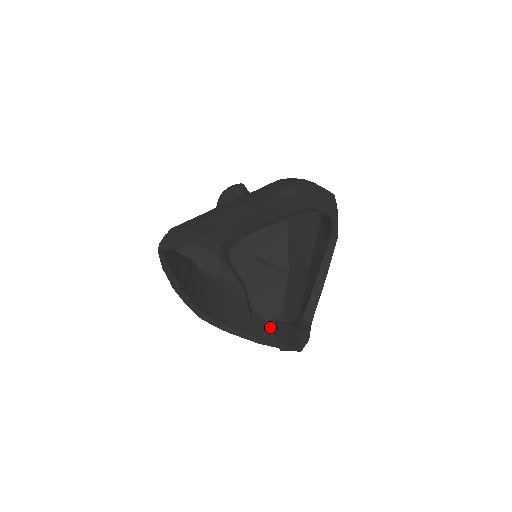
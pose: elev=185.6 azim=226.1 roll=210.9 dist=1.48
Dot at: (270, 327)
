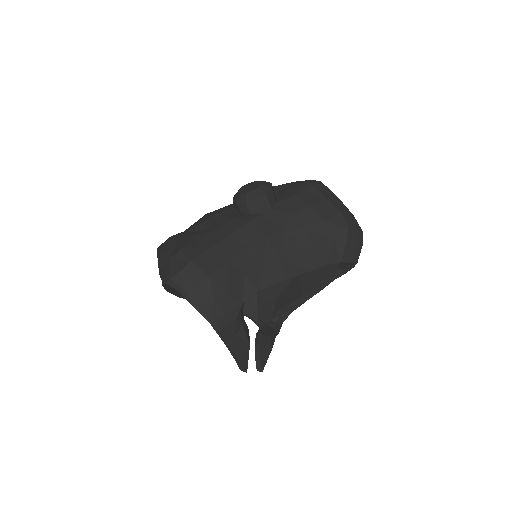
Dot at: occluded
